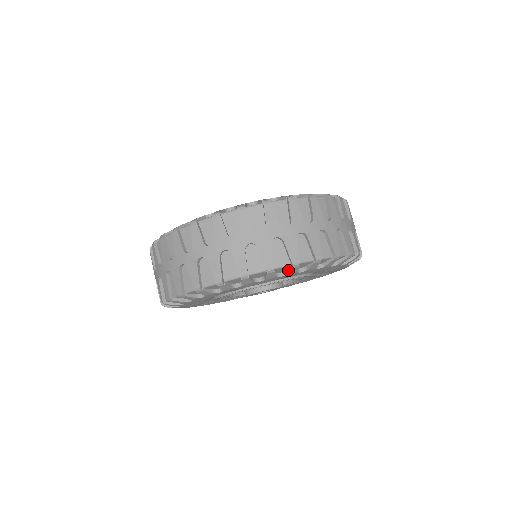
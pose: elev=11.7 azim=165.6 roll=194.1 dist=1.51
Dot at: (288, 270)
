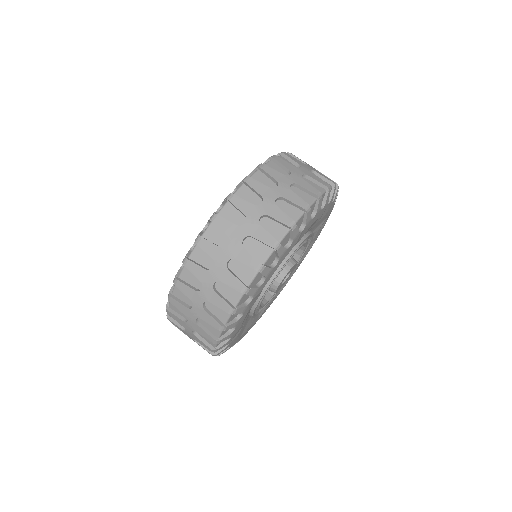
Dot at: (331, 195)
